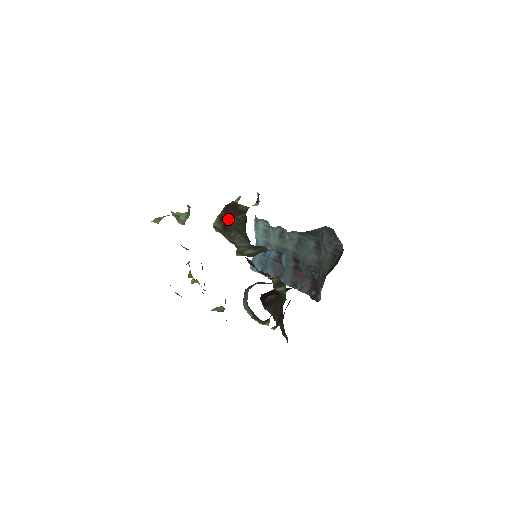
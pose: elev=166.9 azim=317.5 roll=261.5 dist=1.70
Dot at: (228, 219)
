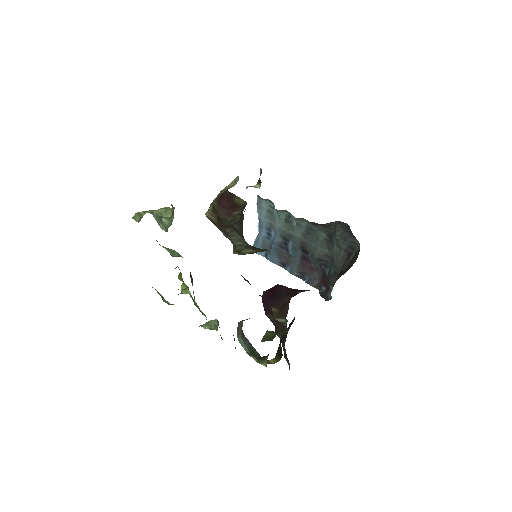
Dot at: (222, 213)
